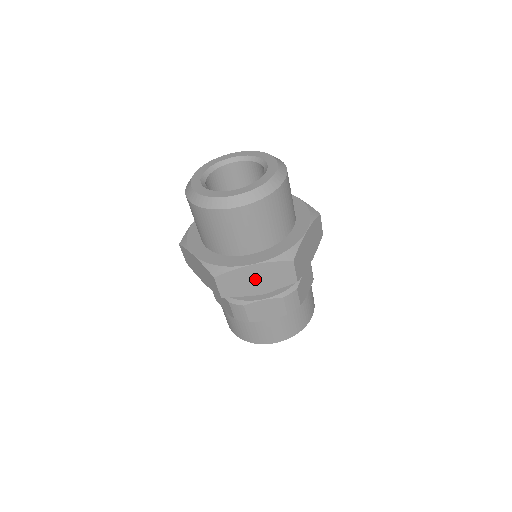
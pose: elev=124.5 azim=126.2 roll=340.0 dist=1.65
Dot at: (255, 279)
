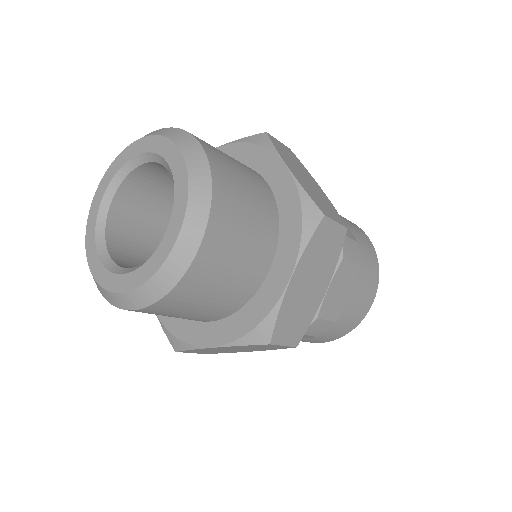
Dot at: (308, 286)
